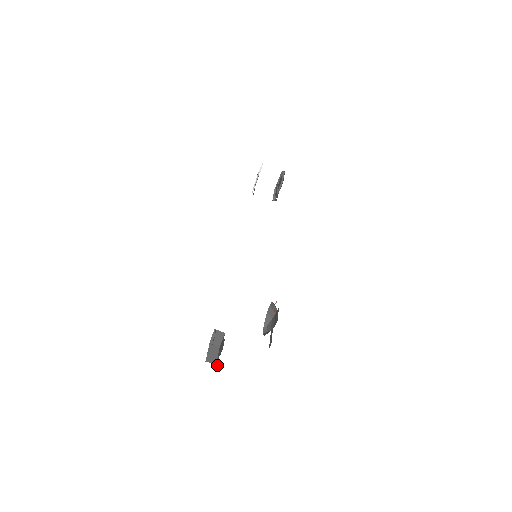
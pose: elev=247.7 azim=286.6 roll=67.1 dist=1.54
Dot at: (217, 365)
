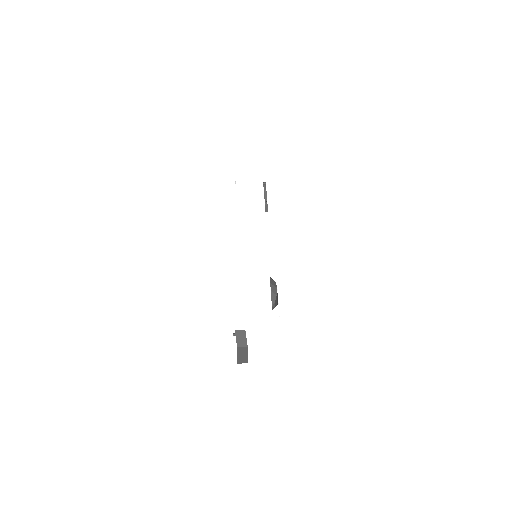
Dot at: occluded
